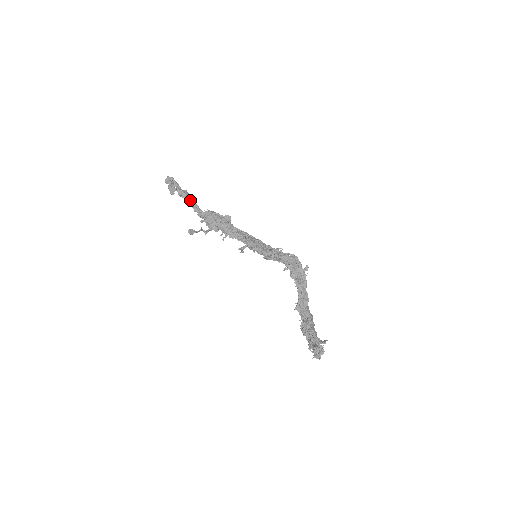
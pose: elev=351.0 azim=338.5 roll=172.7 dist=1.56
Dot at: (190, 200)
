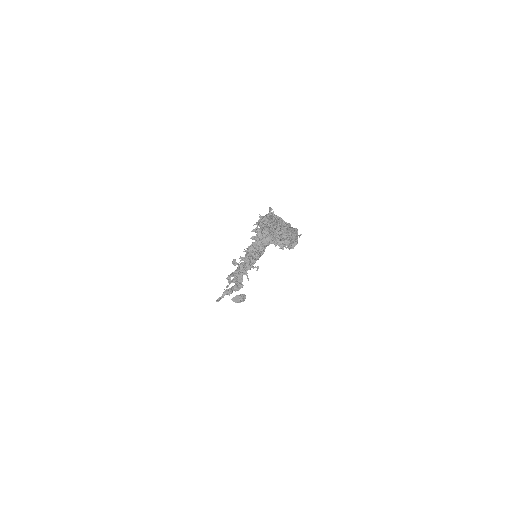
Dot at: occluded
